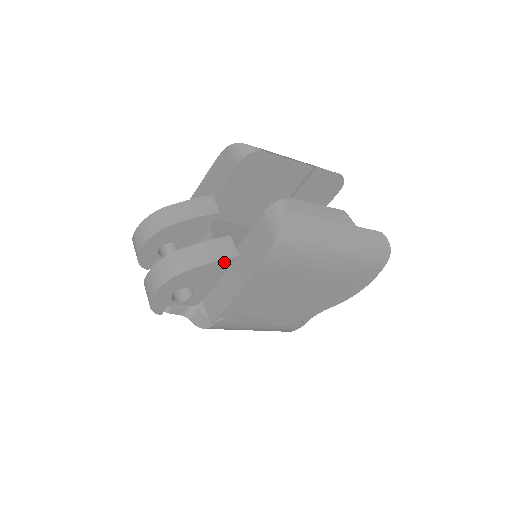
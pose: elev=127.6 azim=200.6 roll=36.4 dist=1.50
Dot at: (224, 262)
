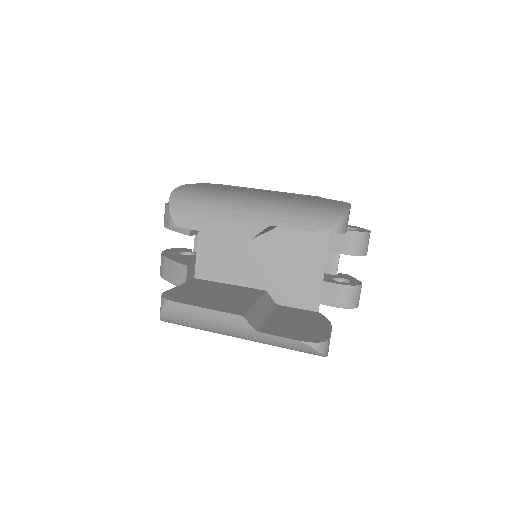
Dot at: occluded
